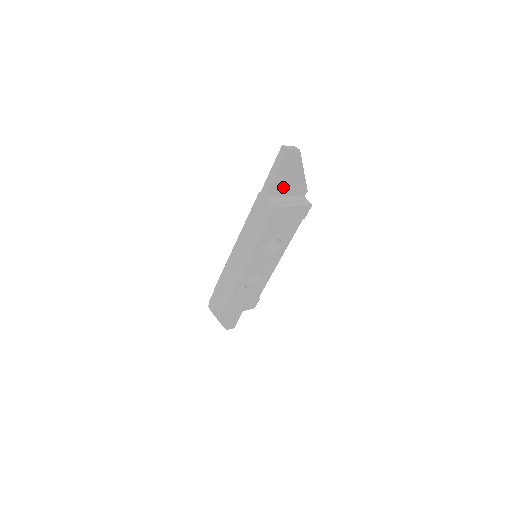
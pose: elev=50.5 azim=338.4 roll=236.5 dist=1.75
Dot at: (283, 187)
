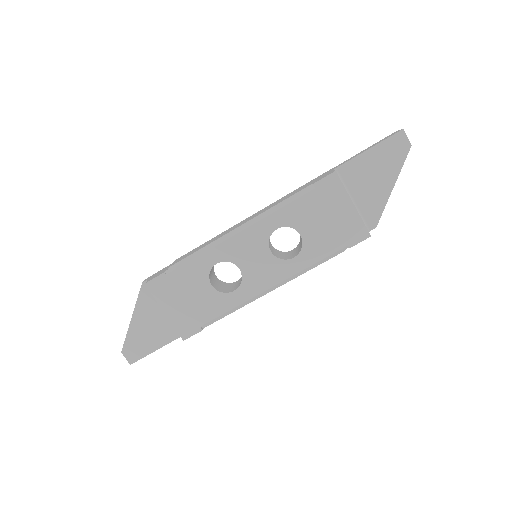
Dot at: (360, 180)
